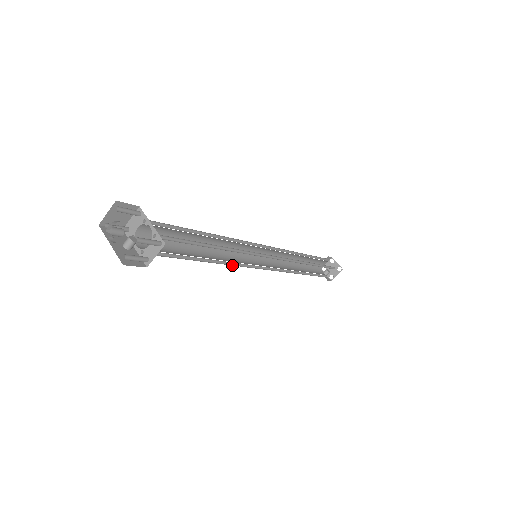
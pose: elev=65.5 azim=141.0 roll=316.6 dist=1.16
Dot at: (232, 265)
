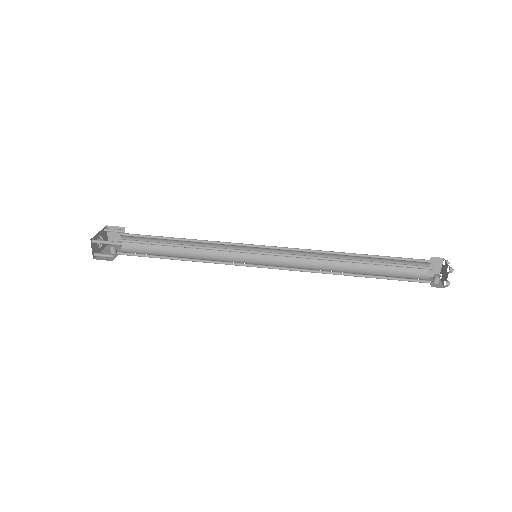
Dot at: occluded
